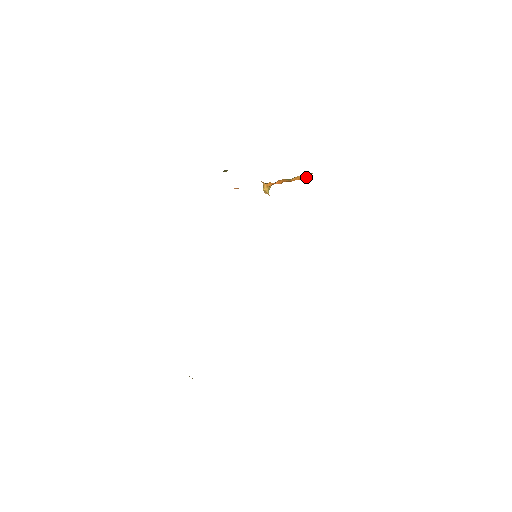
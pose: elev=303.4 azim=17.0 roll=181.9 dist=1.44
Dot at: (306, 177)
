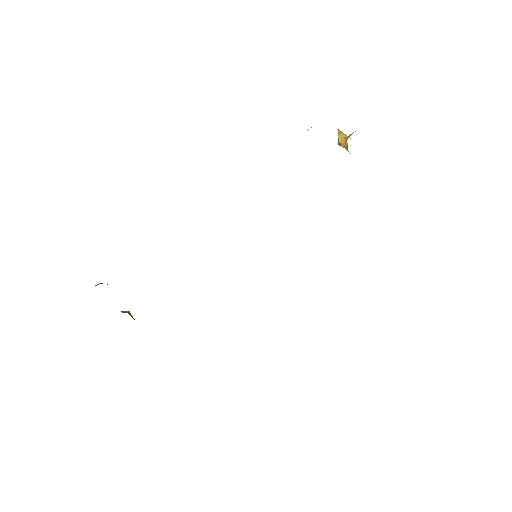
Dot at: occluded
